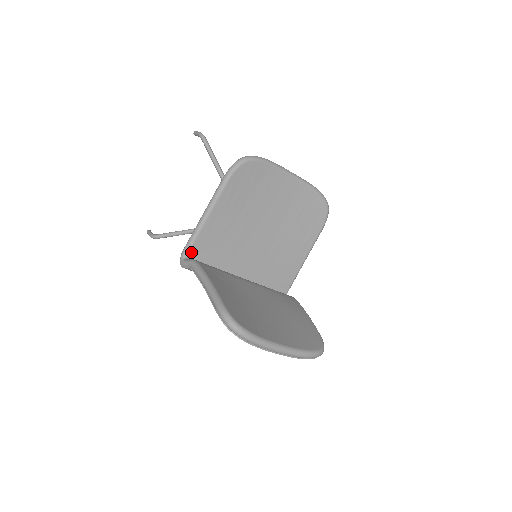
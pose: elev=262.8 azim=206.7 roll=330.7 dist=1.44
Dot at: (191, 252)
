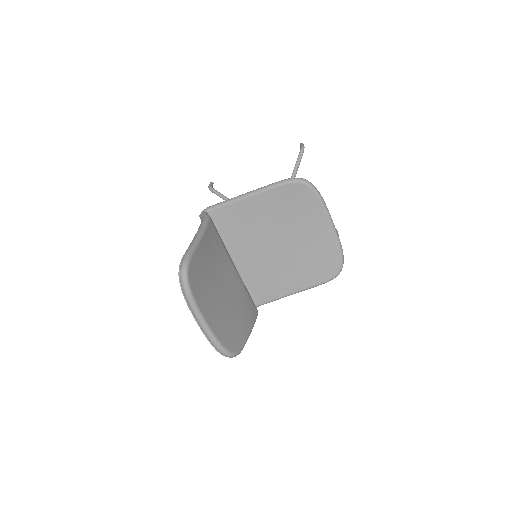
Dot at: (215, 212)
